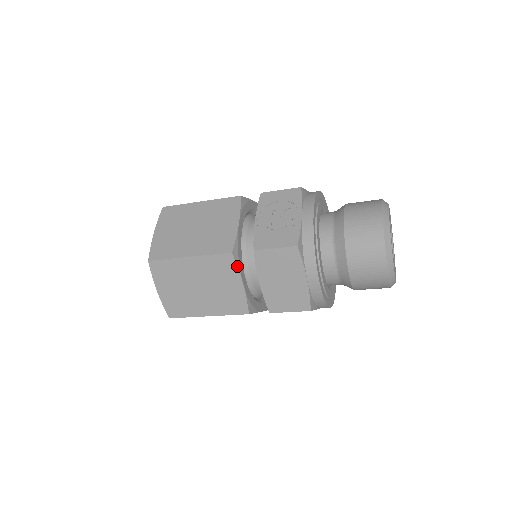
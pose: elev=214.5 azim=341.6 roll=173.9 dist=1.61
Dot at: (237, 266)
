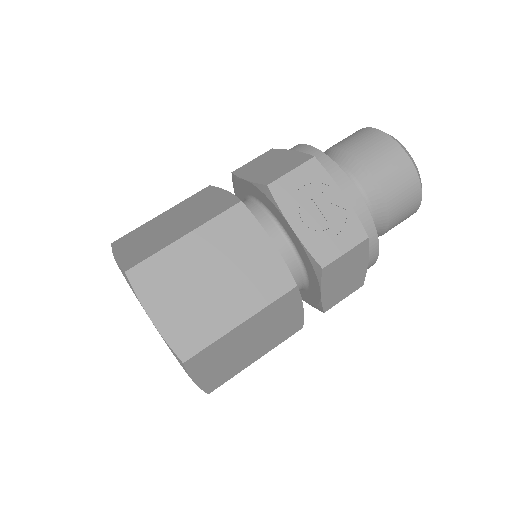
Dot at: (300, 295)
